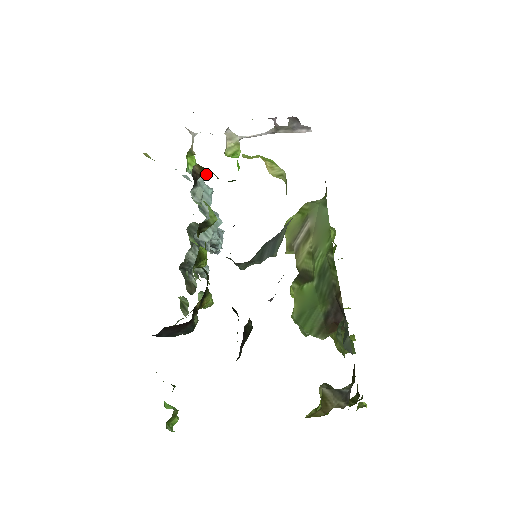
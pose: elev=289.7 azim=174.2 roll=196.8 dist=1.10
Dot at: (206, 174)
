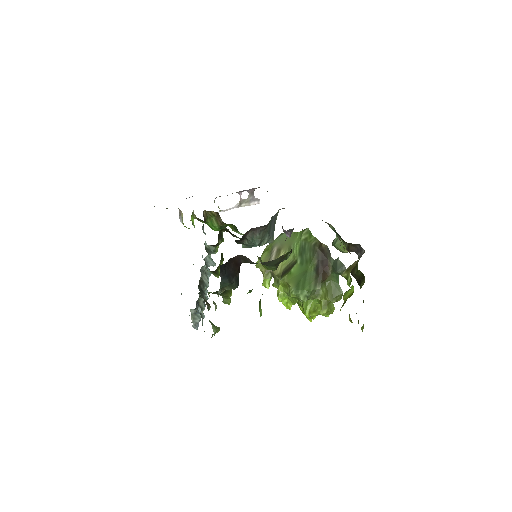
Dot at: (208, 221)
